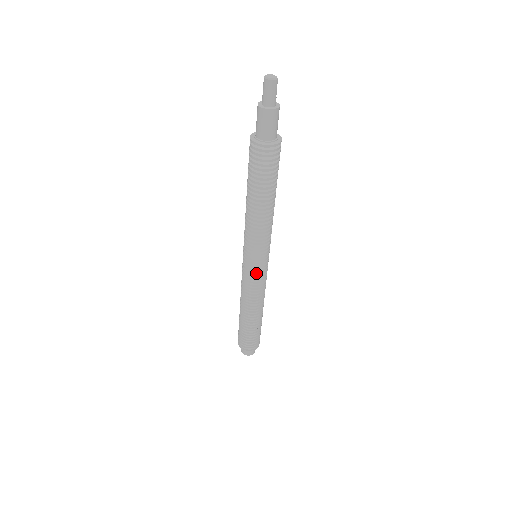
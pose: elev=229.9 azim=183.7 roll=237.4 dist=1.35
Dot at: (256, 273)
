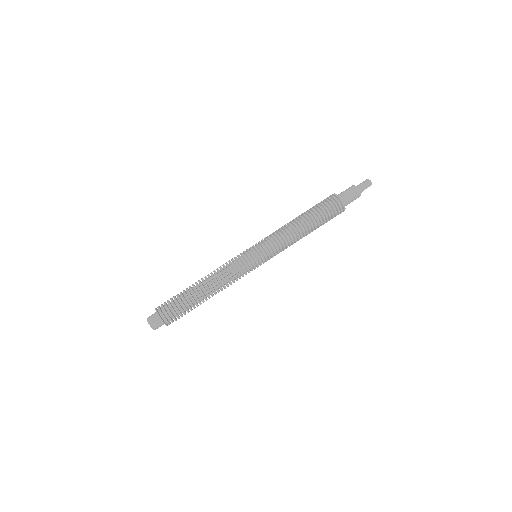
Dot at: (248, 260)
